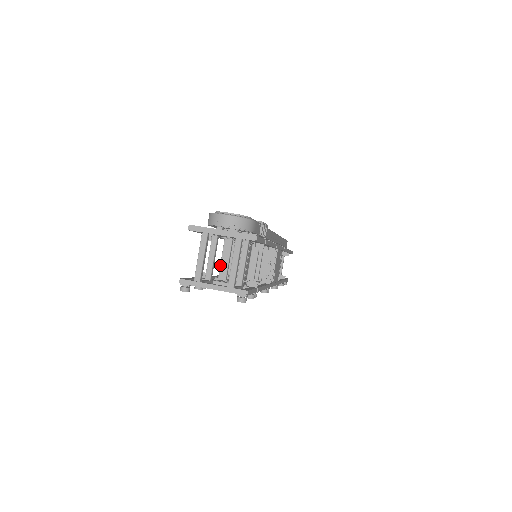
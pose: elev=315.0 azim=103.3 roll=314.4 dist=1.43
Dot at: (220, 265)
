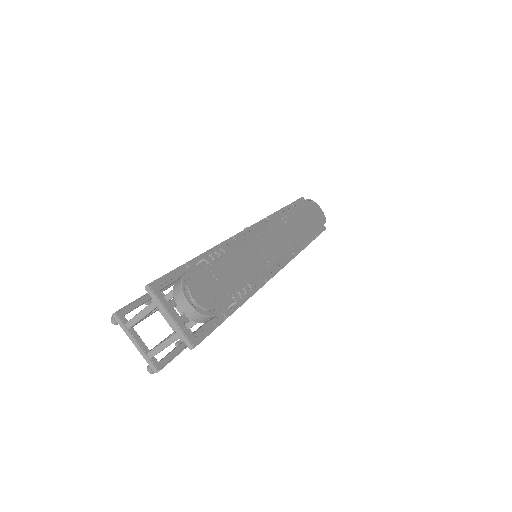
Dot at: occluded
